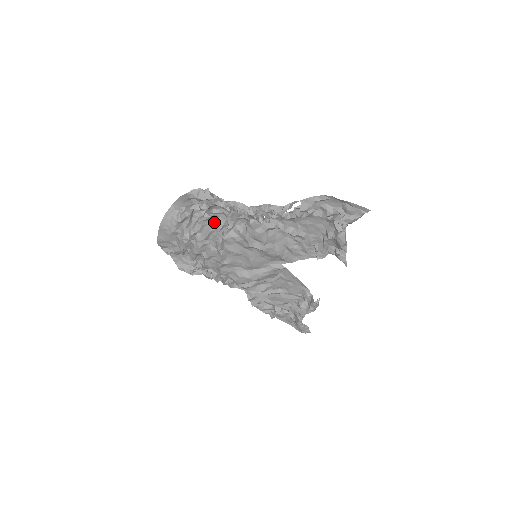
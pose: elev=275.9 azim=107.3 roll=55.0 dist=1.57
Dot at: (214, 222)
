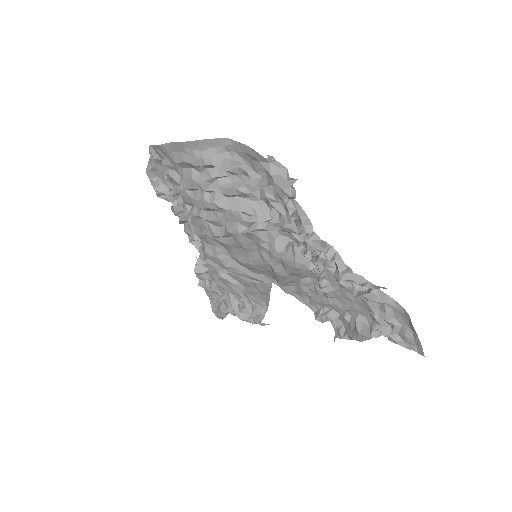
Dot at: (257, 206)
